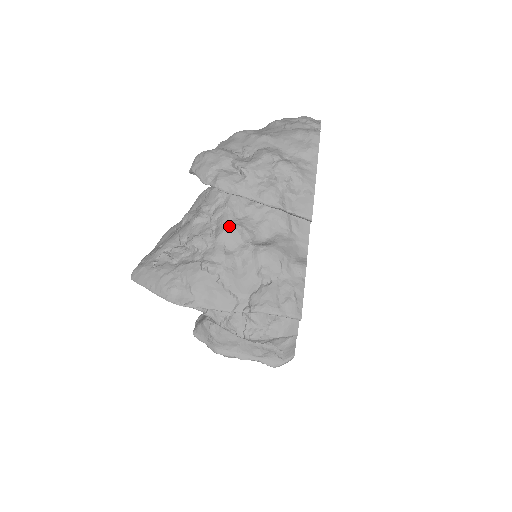
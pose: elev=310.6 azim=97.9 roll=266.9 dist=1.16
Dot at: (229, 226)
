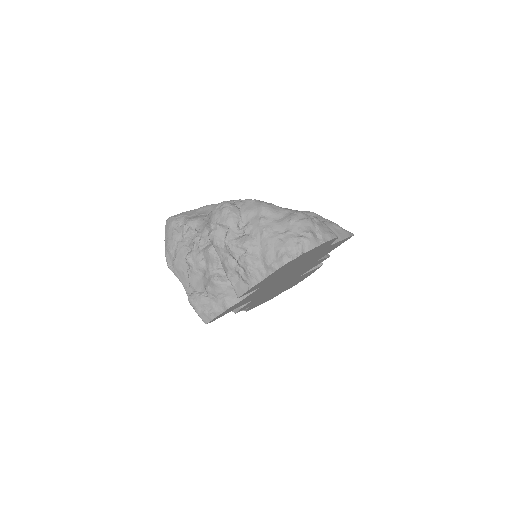
Dot at: (213, 251)
